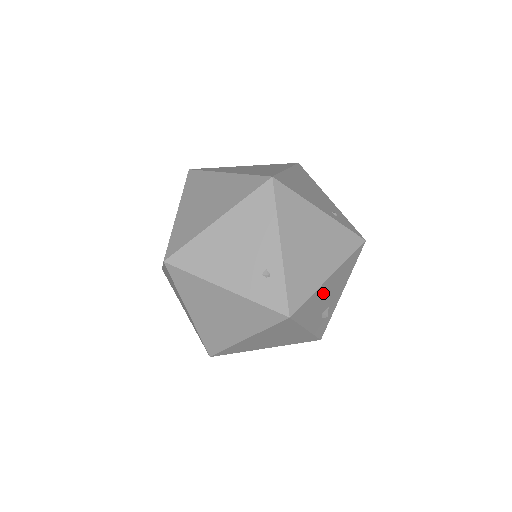
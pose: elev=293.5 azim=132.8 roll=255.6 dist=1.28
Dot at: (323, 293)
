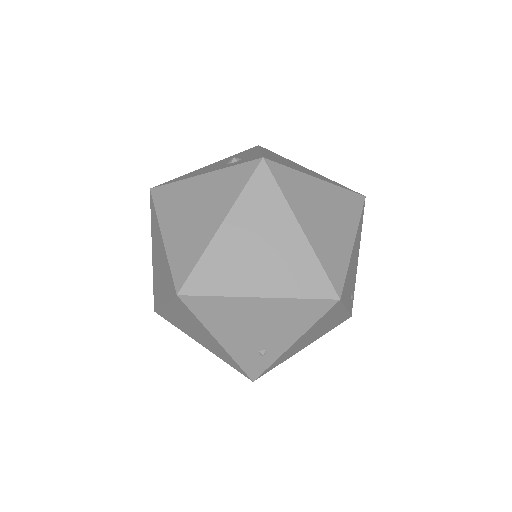
Dot at: occluded
